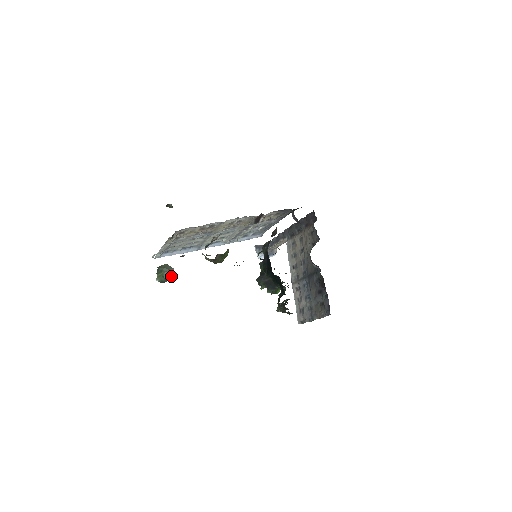
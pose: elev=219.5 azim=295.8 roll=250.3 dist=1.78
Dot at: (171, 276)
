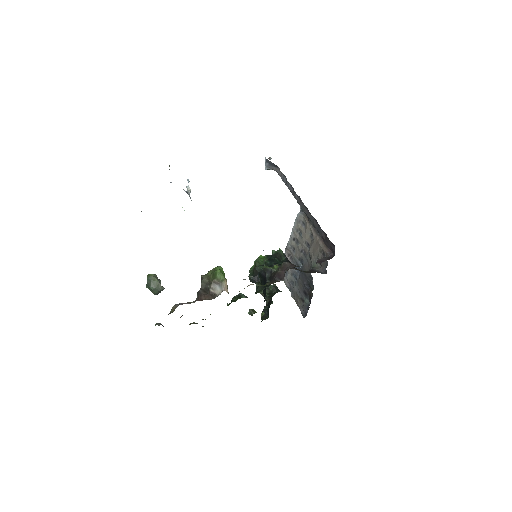
Dot at: occluded
